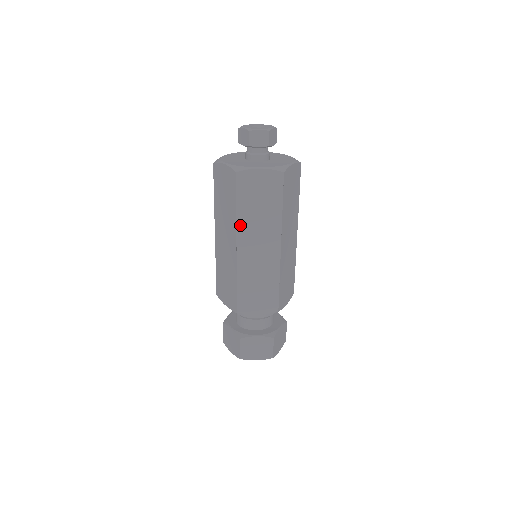
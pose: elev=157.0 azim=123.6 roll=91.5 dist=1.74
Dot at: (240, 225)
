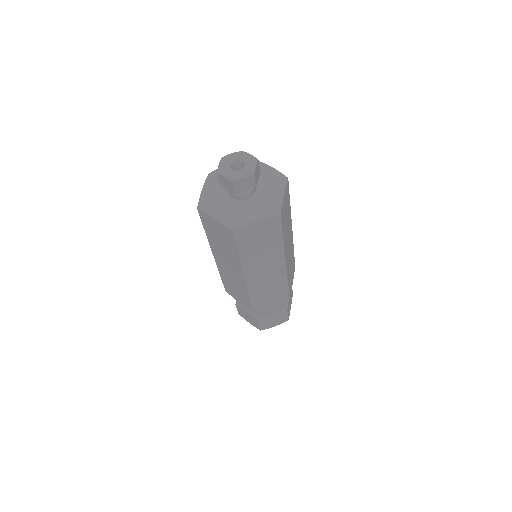
Dot at: (211, 244)
